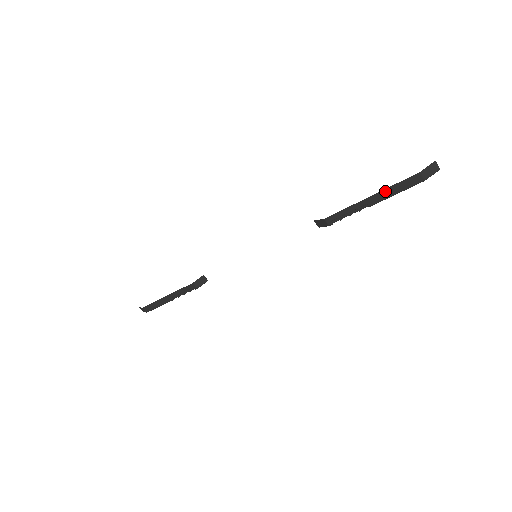
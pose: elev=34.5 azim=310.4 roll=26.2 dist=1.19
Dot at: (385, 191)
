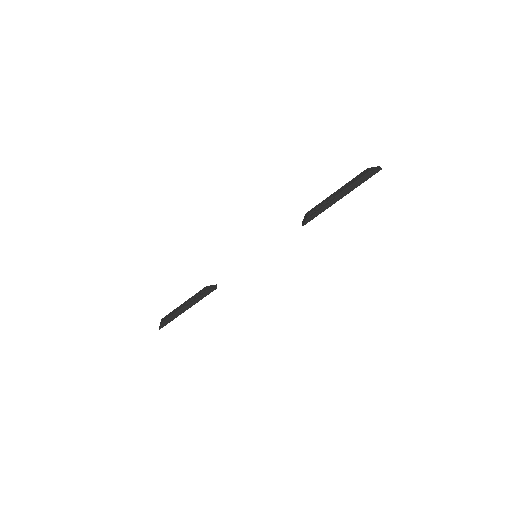
Dot at: (346, 185)
